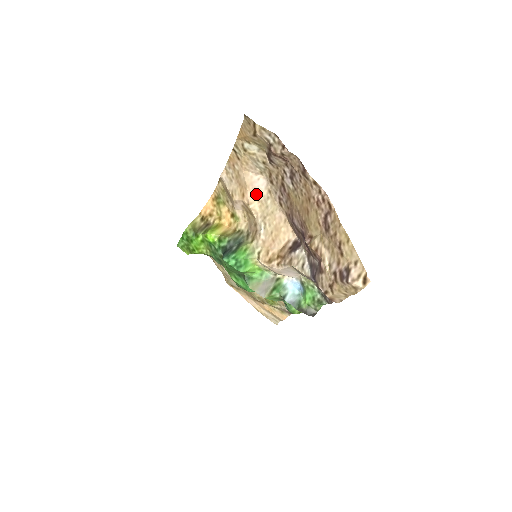
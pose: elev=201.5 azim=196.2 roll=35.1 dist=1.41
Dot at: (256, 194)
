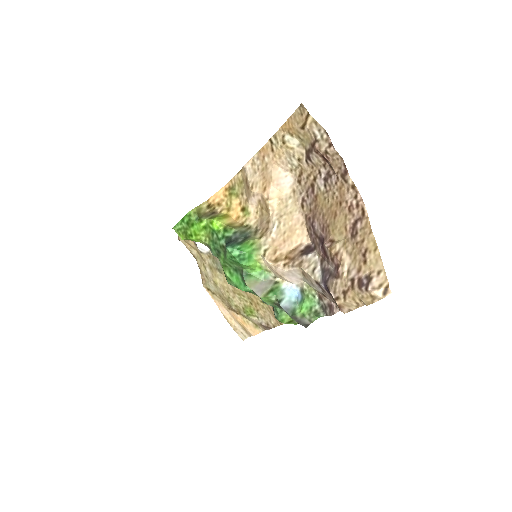
Dot at: (279, 191)
